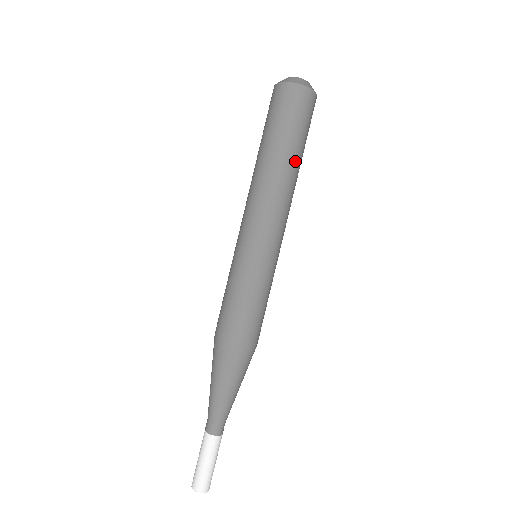
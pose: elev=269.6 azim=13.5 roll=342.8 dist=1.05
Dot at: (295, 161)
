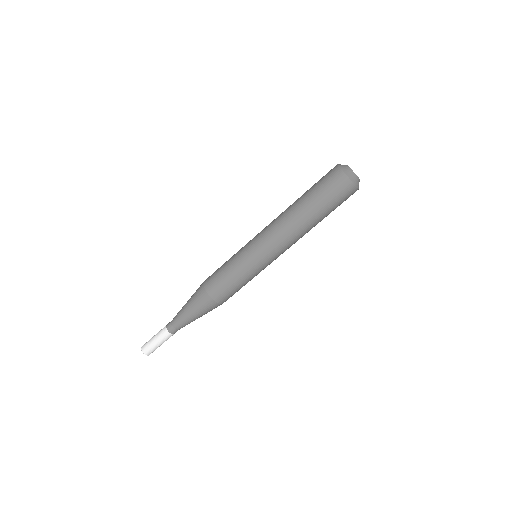
Dot at: occluded
